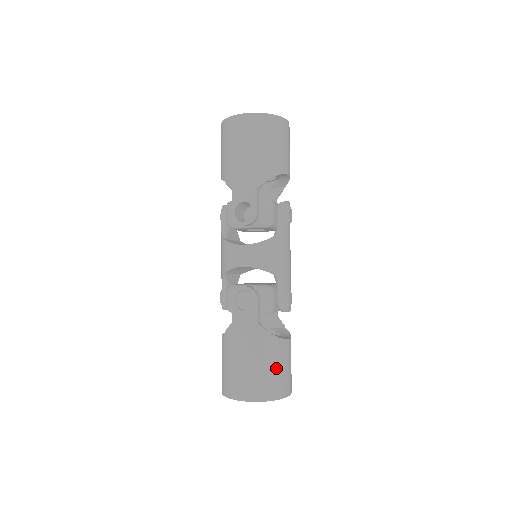
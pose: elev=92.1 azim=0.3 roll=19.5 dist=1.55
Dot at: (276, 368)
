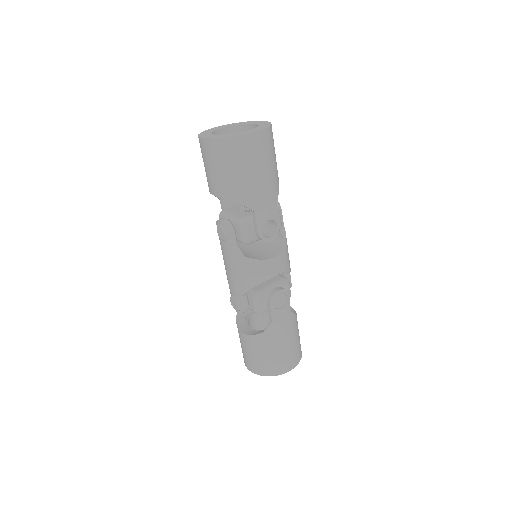
Dot at: occluded
